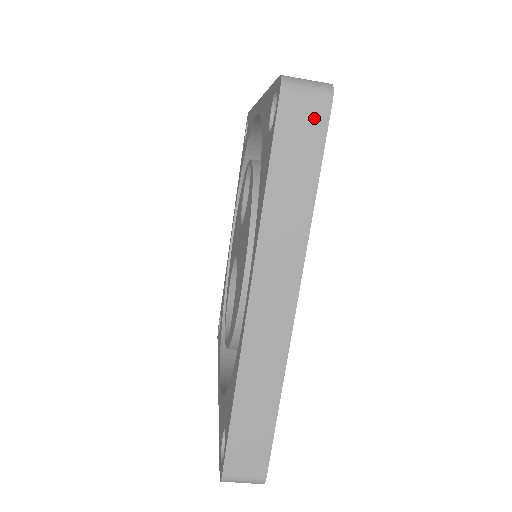
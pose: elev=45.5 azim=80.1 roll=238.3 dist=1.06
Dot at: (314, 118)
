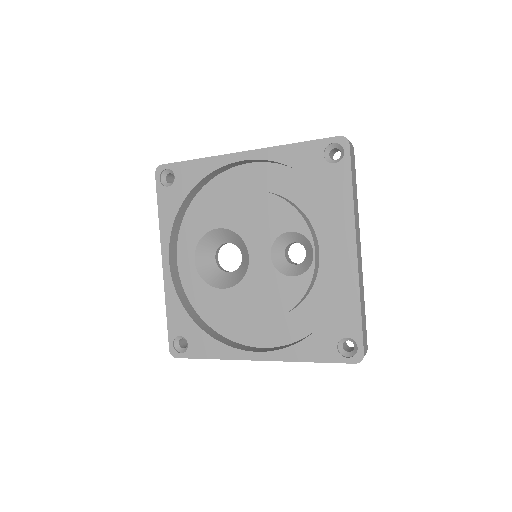
Dot at: occluded
